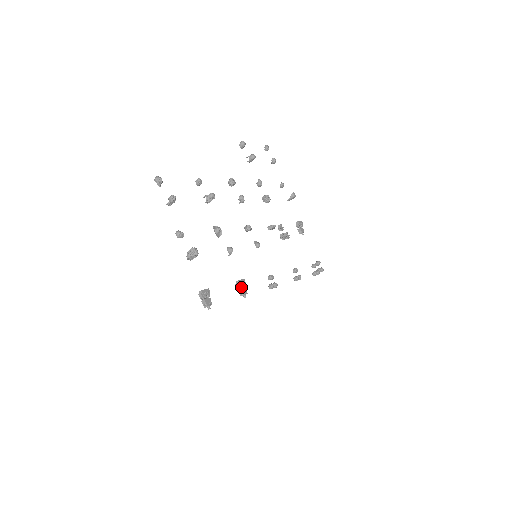
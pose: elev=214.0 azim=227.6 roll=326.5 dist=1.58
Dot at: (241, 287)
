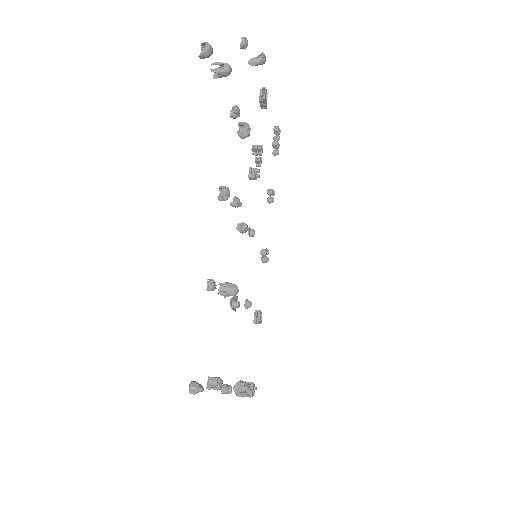
Dot at: occluded
